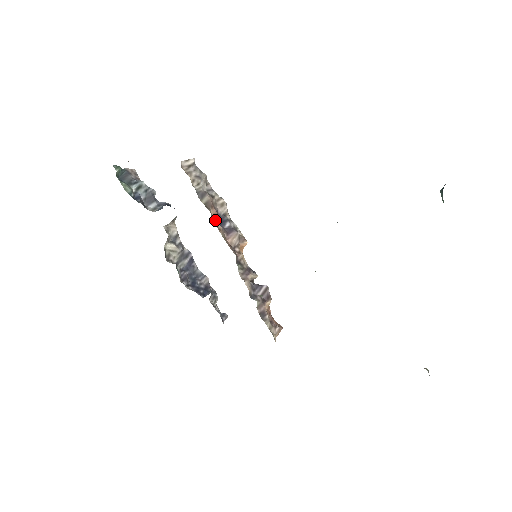
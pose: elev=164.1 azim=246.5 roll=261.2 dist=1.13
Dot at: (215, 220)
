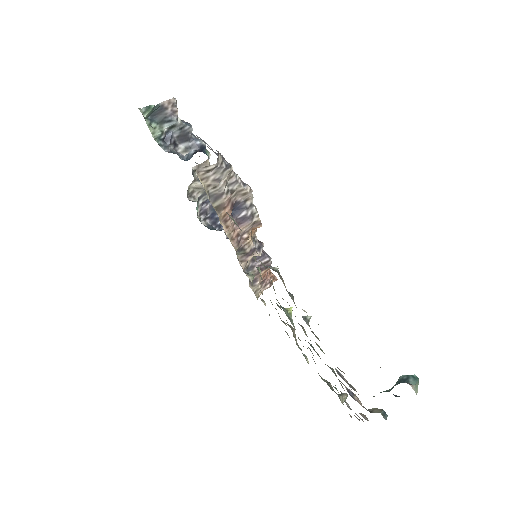
Dot at: (225, 218)
